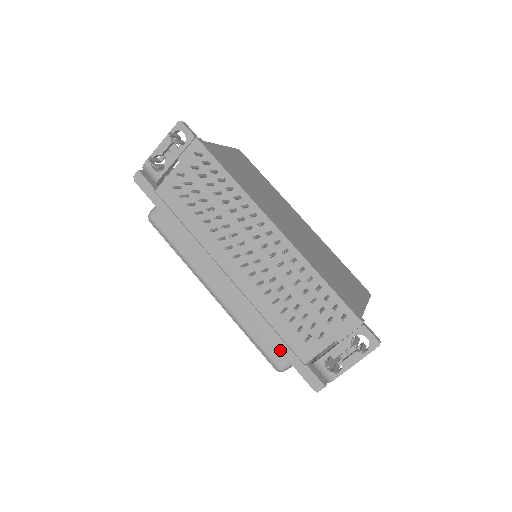
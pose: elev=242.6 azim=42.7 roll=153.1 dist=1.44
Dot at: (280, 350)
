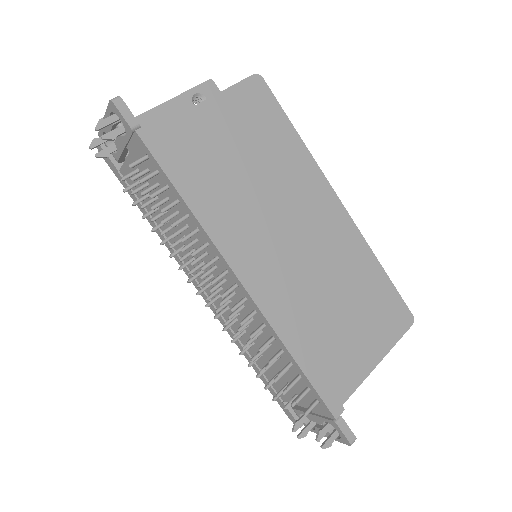
Dot at: (260, 377)
